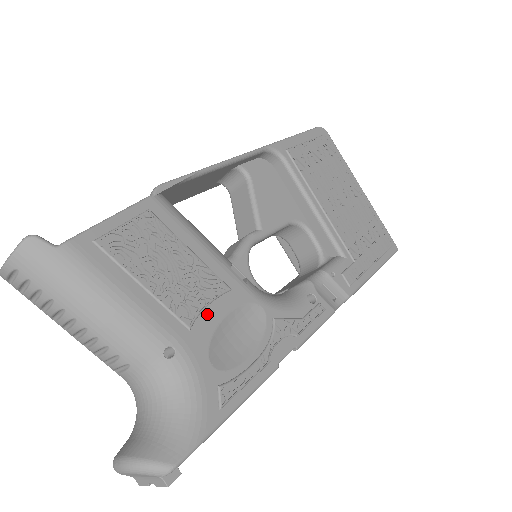
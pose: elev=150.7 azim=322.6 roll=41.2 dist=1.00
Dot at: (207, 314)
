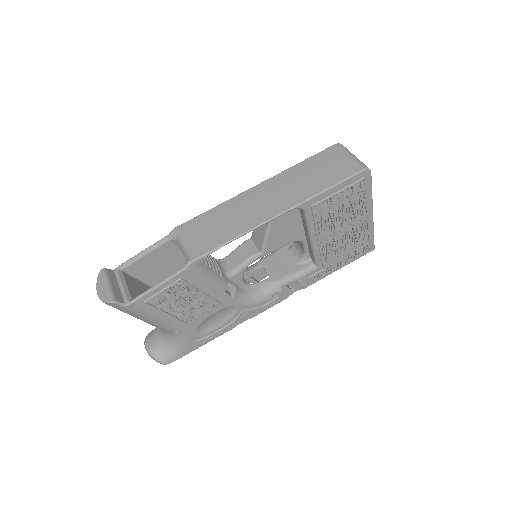
Dot at: (201, 316)
